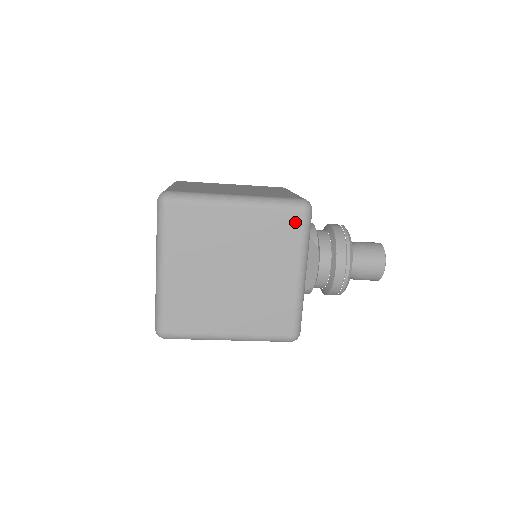
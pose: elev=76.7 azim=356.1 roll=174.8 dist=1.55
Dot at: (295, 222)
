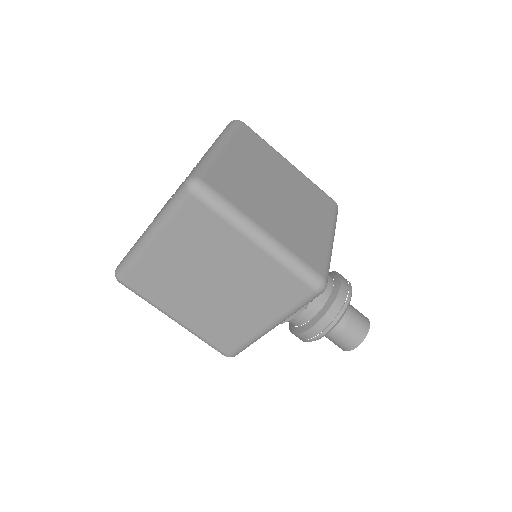
Dot at: (298, 293)
